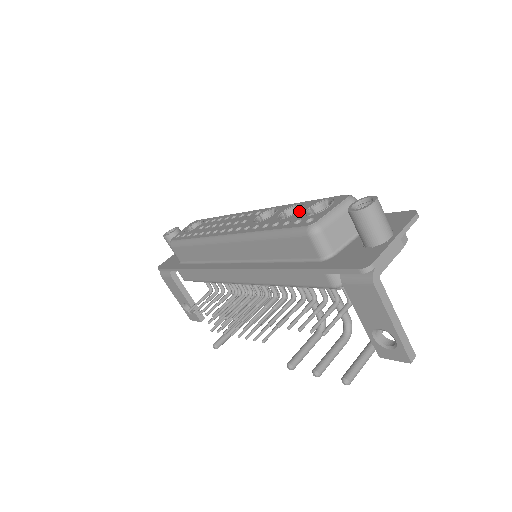
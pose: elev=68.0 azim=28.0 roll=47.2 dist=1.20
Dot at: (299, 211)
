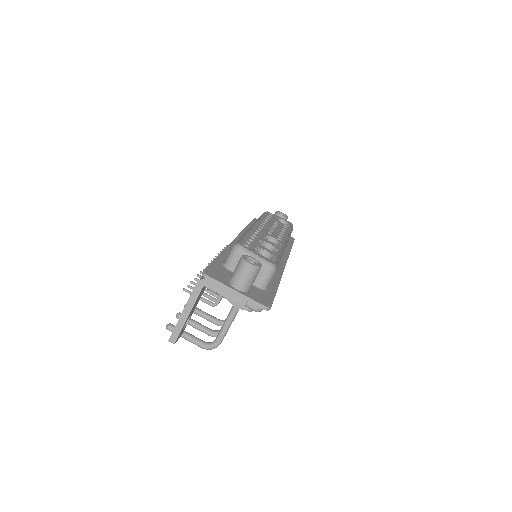
Dot at: (265, 247)
